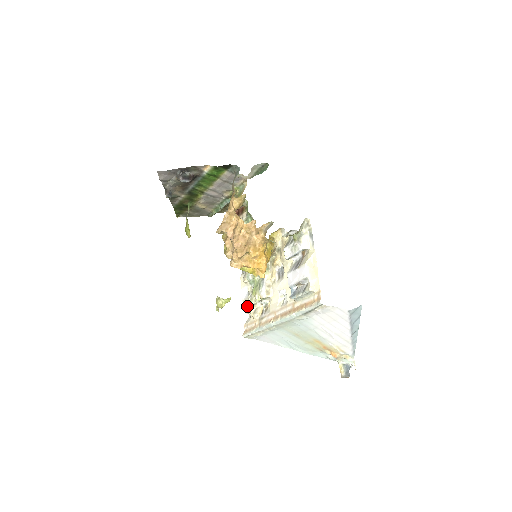
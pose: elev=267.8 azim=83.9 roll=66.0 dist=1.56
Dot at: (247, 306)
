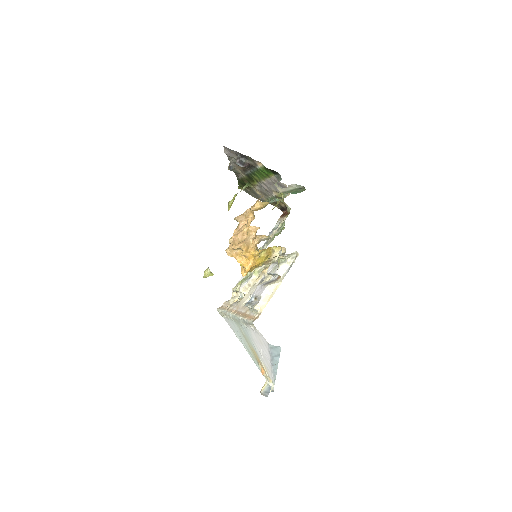
Dot at: occluded
